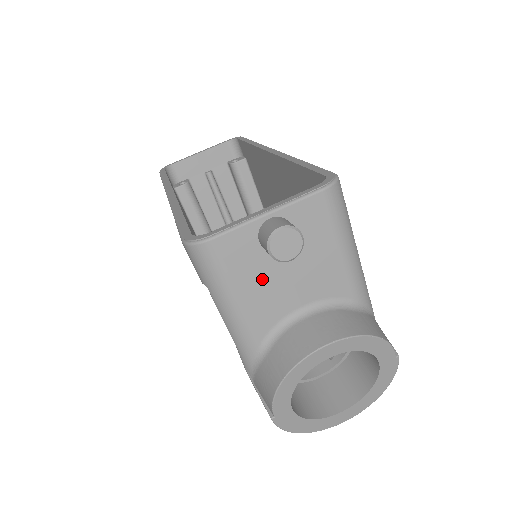
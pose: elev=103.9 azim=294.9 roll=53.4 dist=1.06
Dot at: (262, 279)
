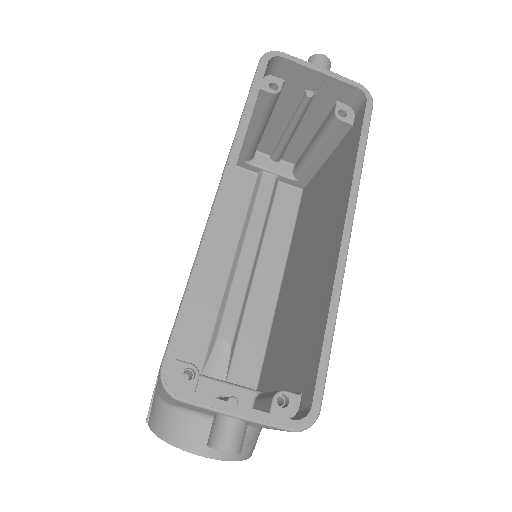
Dot at: (200, 410)
